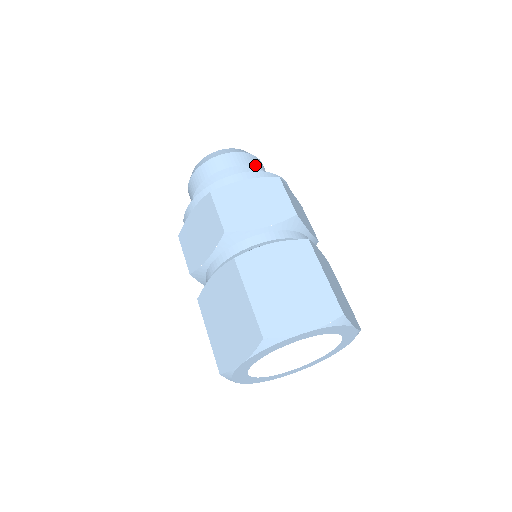
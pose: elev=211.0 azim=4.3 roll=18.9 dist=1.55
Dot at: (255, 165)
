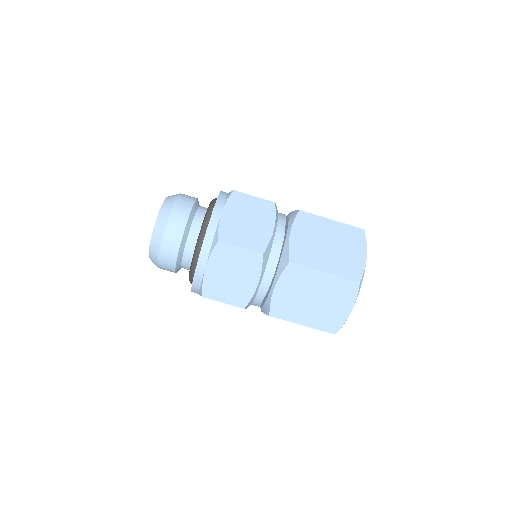
Dot at: (193, 199)
